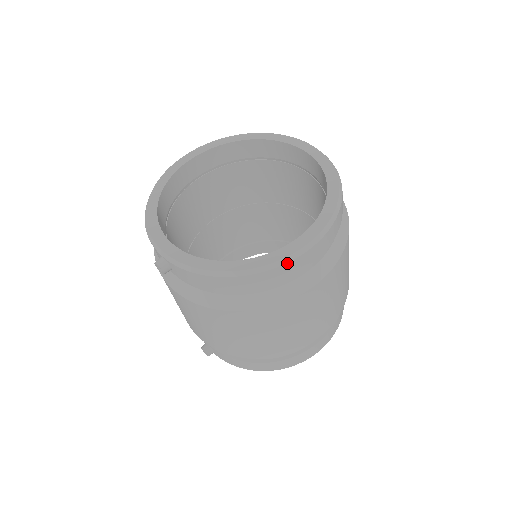
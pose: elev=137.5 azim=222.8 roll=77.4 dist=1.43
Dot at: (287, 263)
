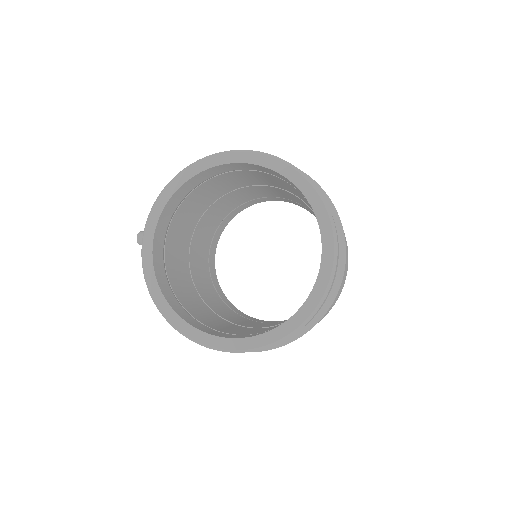
Dot at: (191, 340)
